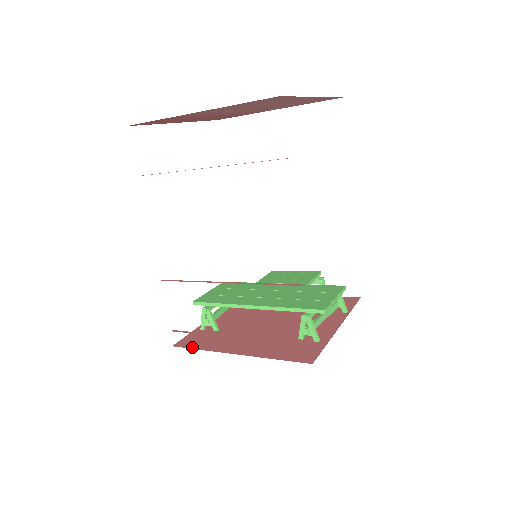
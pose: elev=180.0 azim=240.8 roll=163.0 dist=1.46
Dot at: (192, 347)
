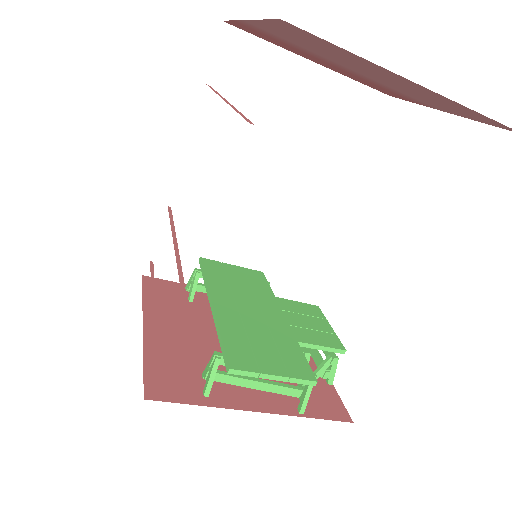
Dot at: (145, 289)
